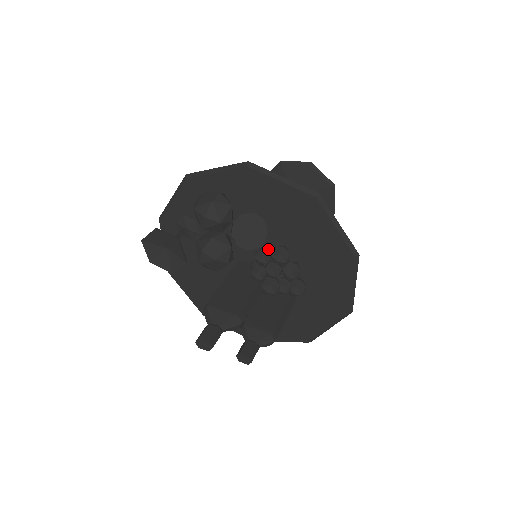
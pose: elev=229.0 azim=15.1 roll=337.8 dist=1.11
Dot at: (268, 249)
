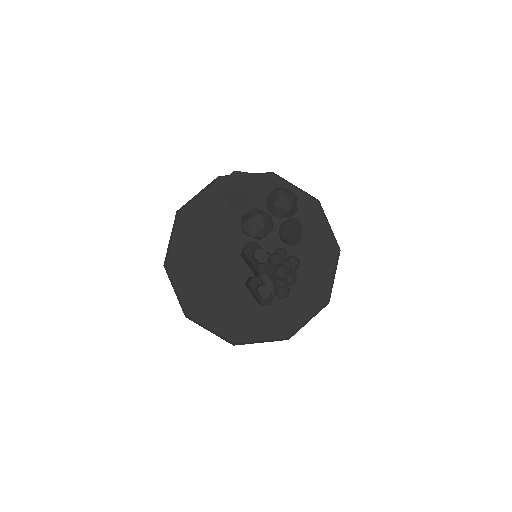
Dot at: occluded
